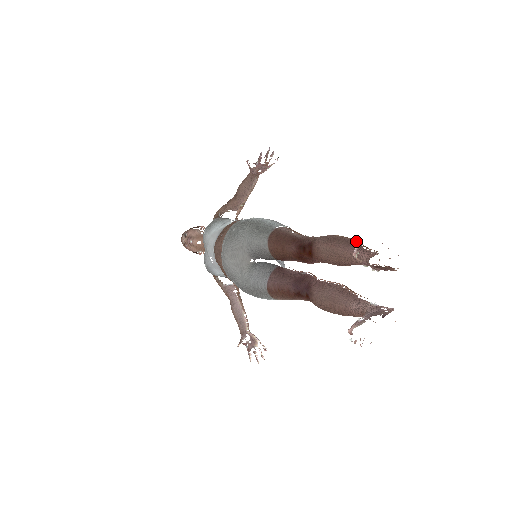
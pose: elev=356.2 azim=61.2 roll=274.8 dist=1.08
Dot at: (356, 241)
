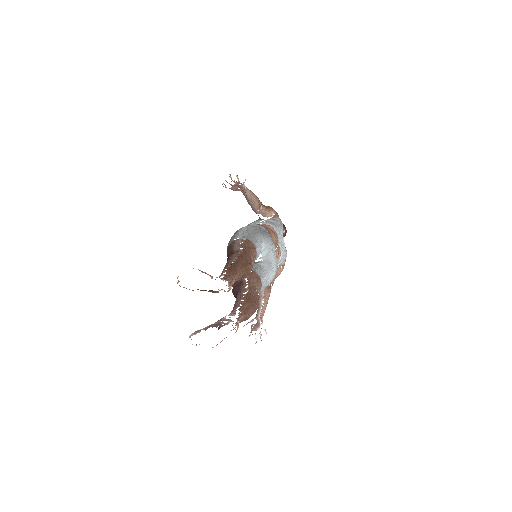
Dot at: (234, 261)
